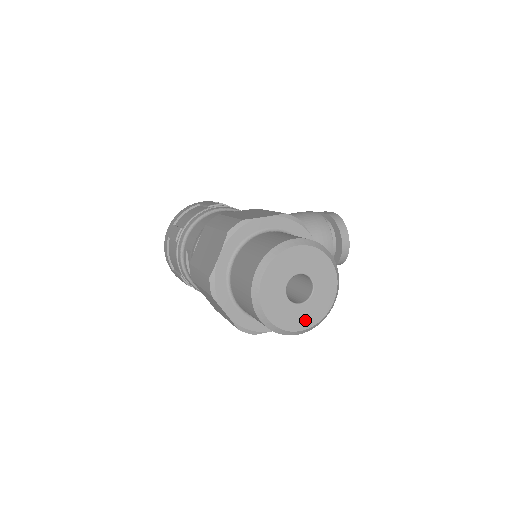
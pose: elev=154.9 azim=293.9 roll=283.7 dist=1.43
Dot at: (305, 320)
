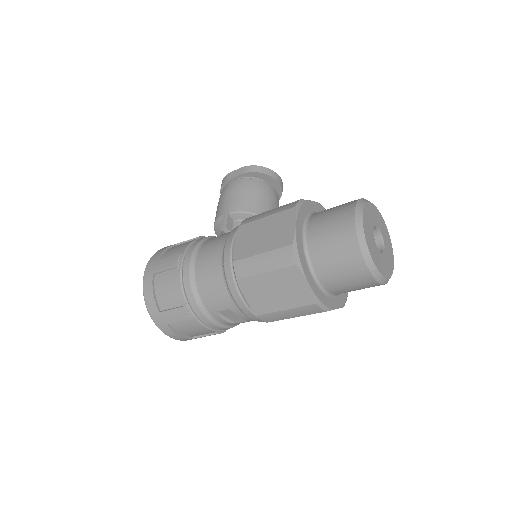
Dot at: (390, 252)
